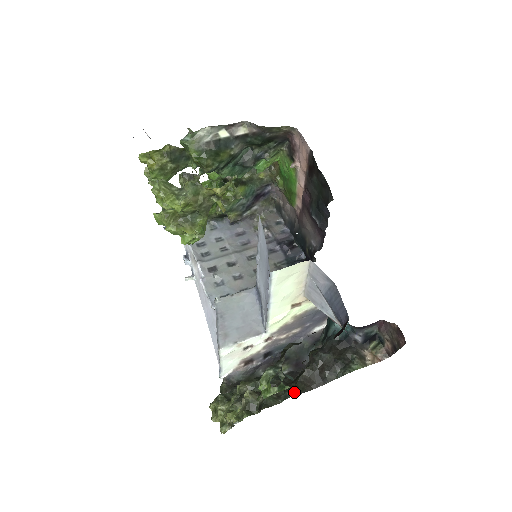
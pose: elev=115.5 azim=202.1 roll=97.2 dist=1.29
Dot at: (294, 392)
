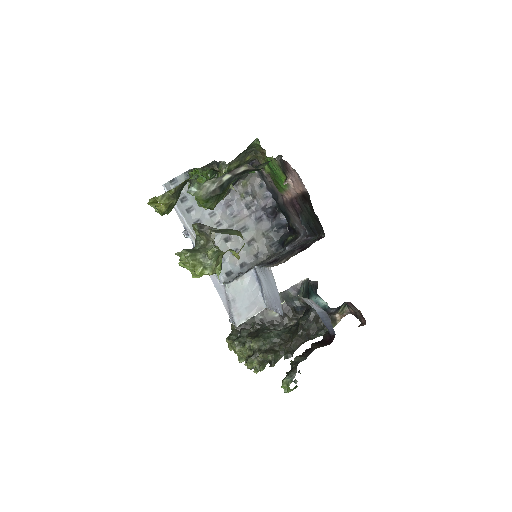
Dot at: (291, 351)
